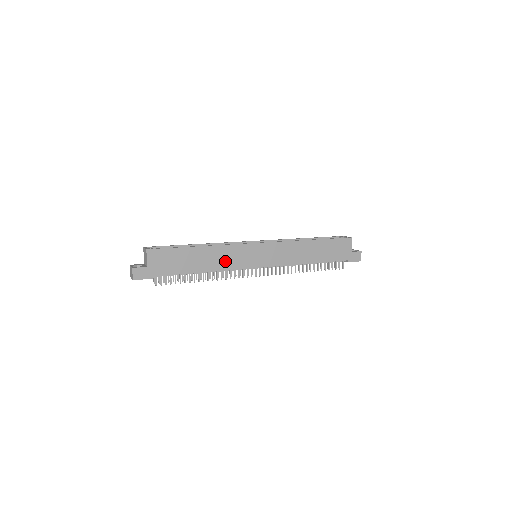
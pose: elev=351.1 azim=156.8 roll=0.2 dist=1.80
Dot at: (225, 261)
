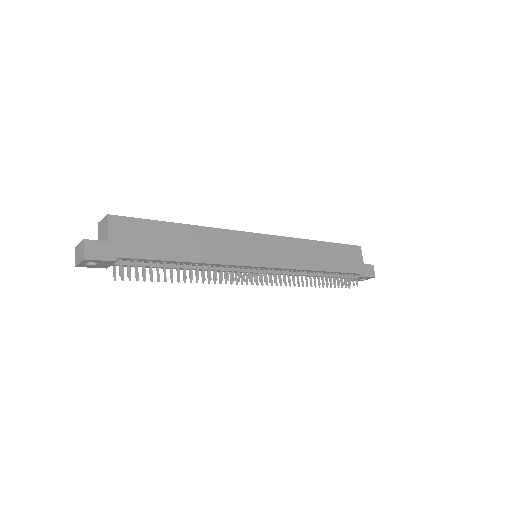
Dot at: (220, 251)
